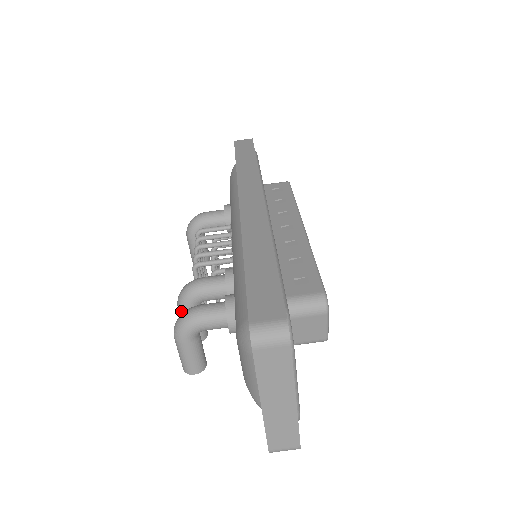
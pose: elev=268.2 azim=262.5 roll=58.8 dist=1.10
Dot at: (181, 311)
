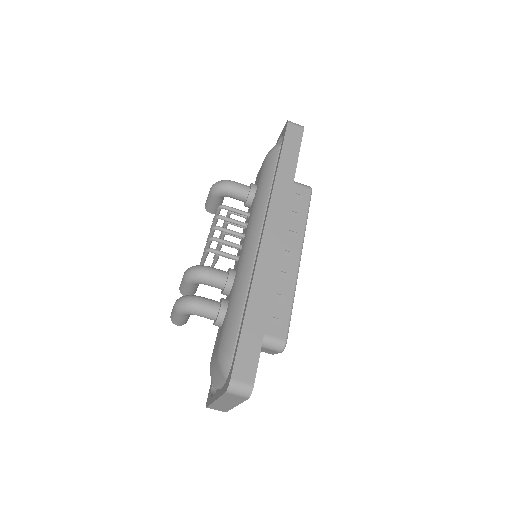
Dot at: (185, 281)
